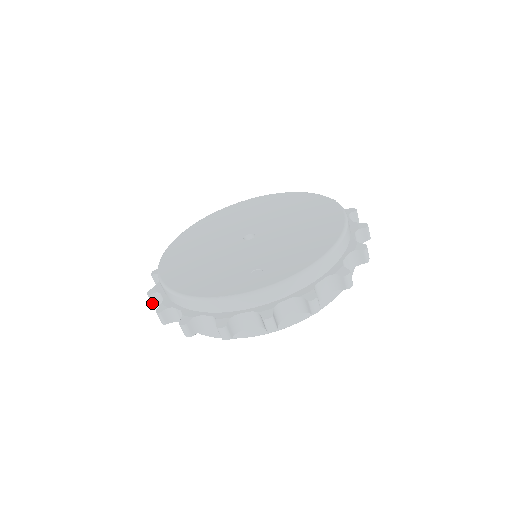
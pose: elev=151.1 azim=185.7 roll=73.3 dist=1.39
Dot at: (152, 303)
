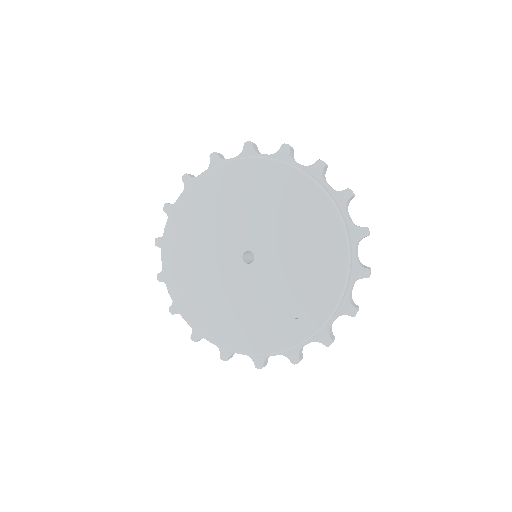
Dot at: (199, 340)
